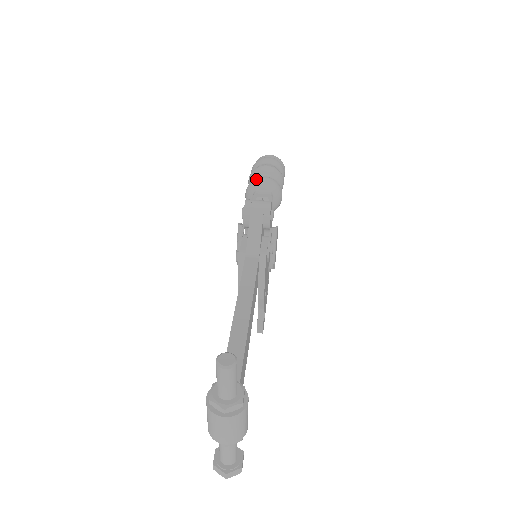
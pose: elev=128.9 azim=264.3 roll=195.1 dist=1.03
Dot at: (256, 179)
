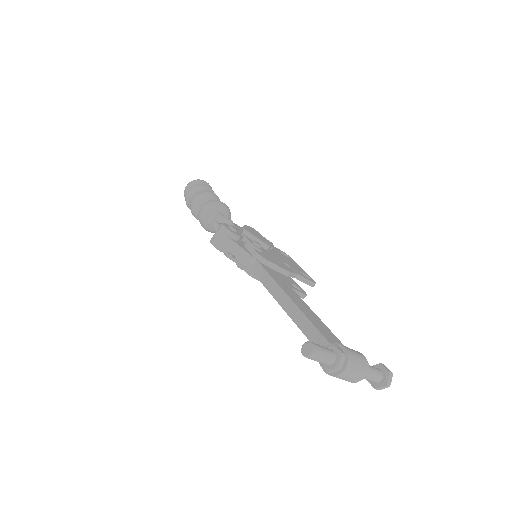
Dot at: (199, 216)
